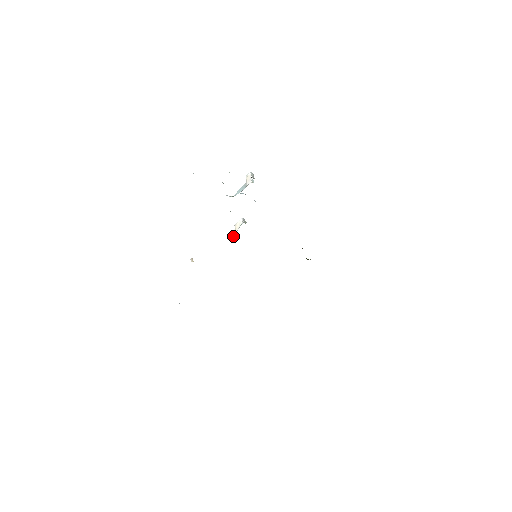
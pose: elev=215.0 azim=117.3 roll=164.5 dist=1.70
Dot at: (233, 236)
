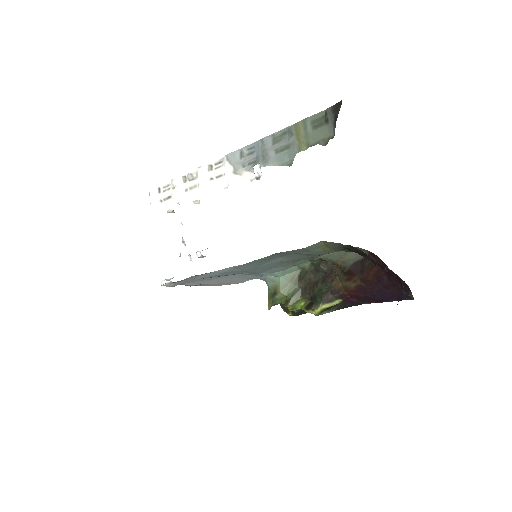
Dot at: occluded
